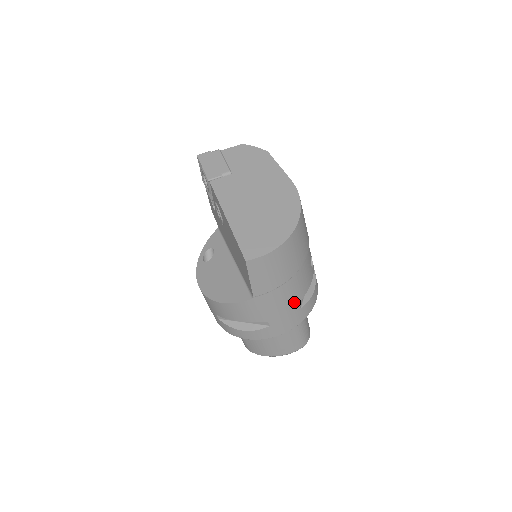
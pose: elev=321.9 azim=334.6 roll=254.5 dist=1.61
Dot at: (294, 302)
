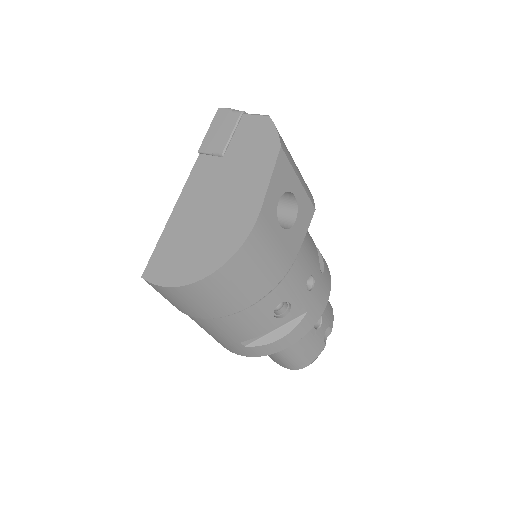
Dot at: (231, 338)
